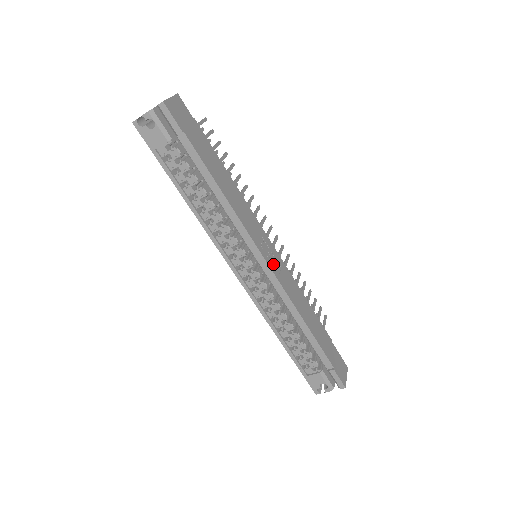
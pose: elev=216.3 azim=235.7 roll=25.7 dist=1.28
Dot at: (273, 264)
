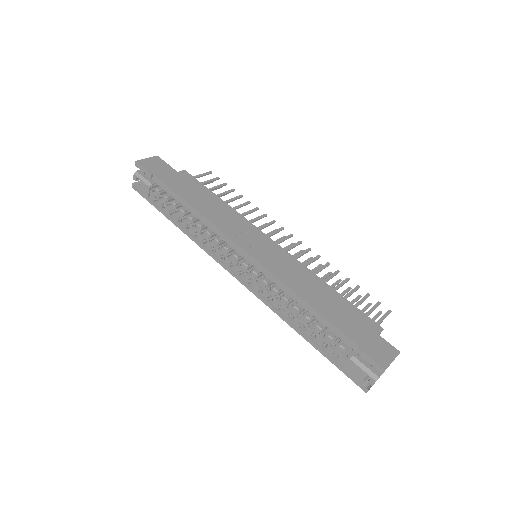
Dot at: (255, 251)
